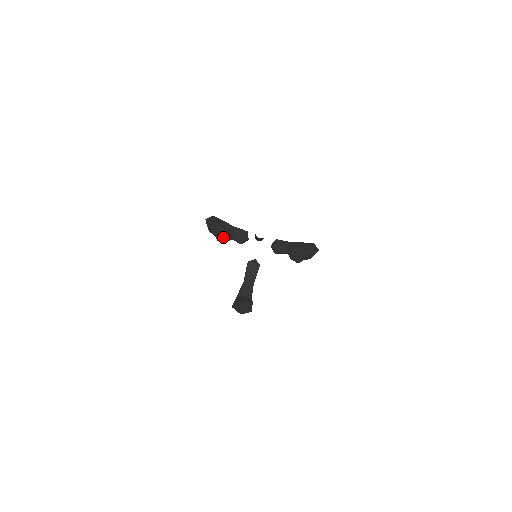
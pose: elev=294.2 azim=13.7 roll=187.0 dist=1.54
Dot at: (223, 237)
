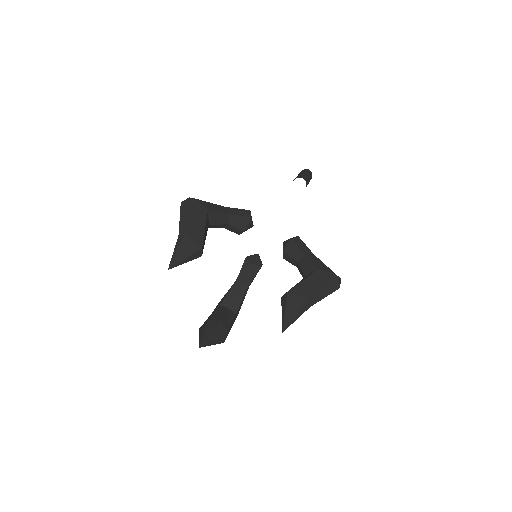
Dot at: (182, 260)
